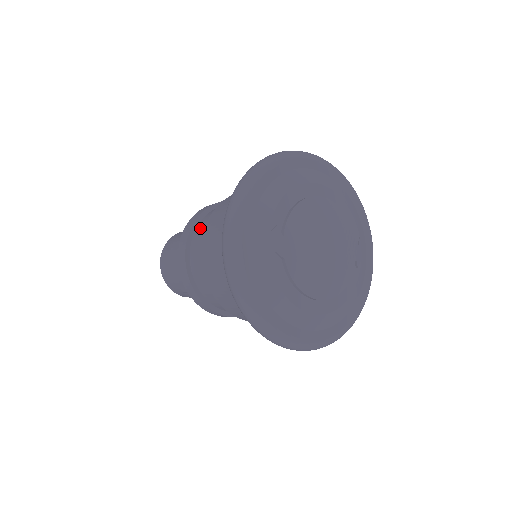
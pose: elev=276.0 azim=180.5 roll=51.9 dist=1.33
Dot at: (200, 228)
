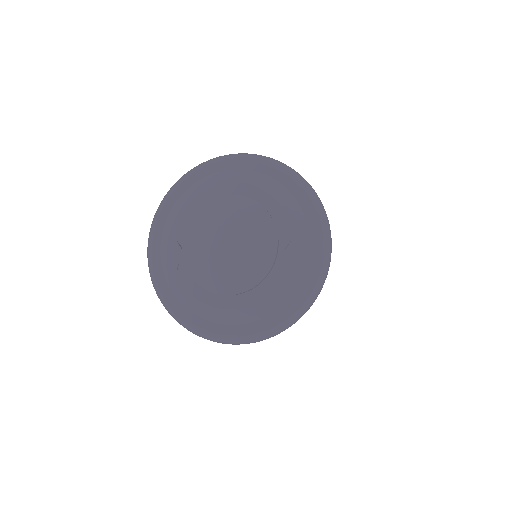
Dot at: occluded
